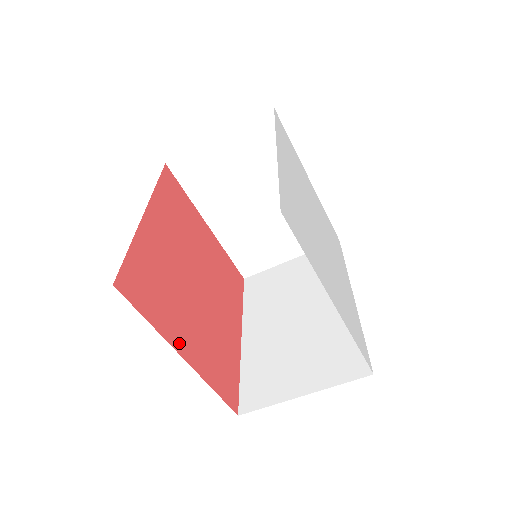
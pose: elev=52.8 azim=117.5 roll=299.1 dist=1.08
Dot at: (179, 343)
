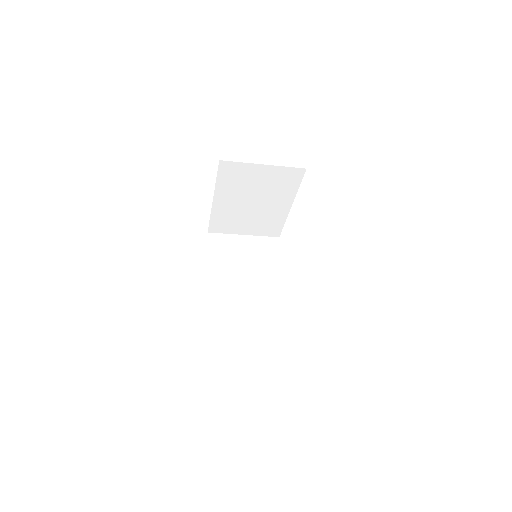
Dot at: occluded
